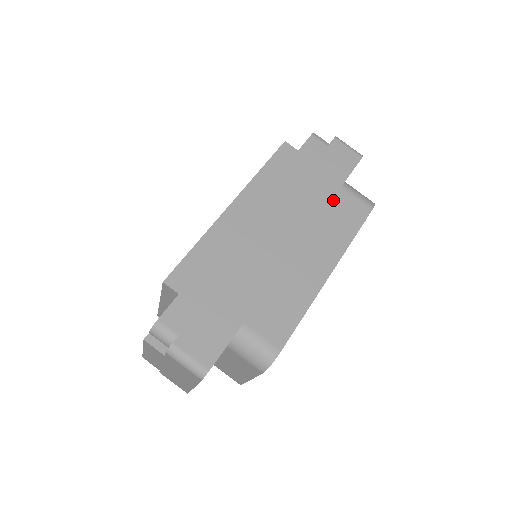
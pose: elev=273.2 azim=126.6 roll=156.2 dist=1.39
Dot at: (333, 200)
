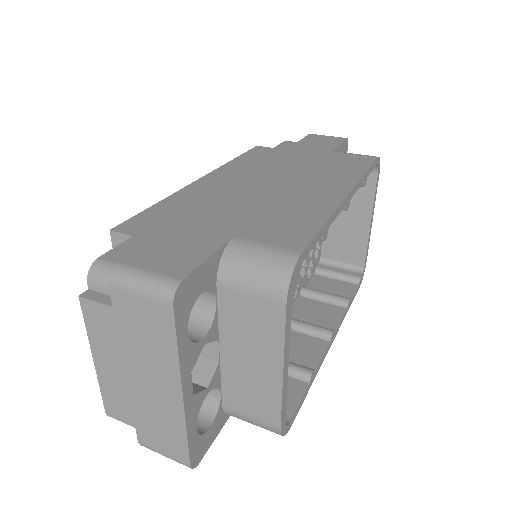
Dot at: (326, 157)
